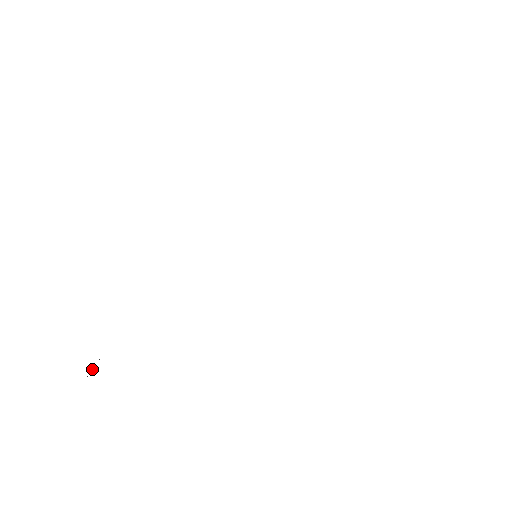
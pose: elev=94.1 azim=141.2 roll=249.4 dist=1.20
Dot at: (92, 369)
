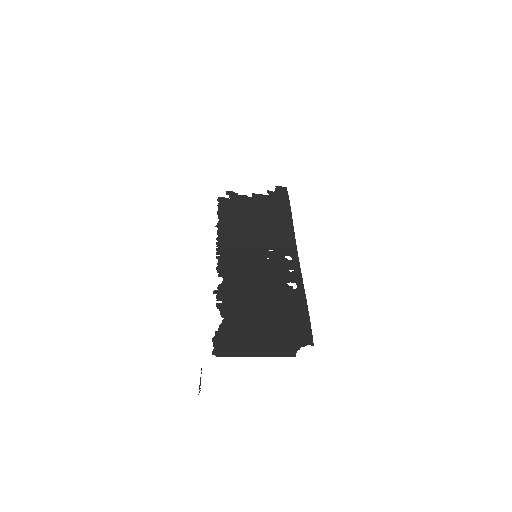
Dot at: occluded
